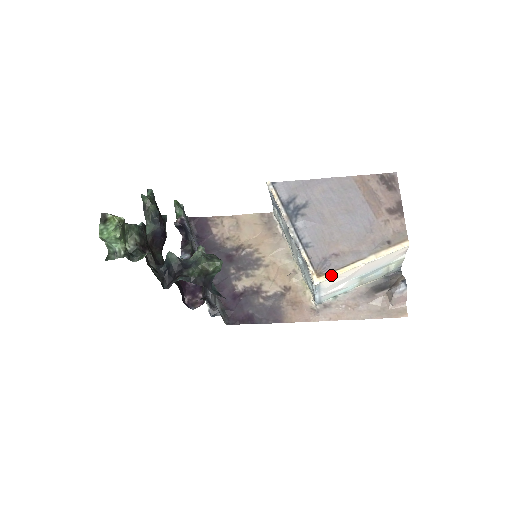
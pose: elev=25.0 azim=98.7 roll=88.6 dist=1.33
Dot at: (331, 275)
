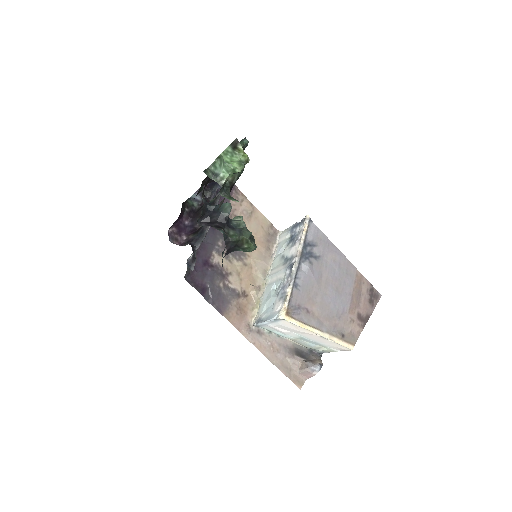
Dot at: (295, 322)
